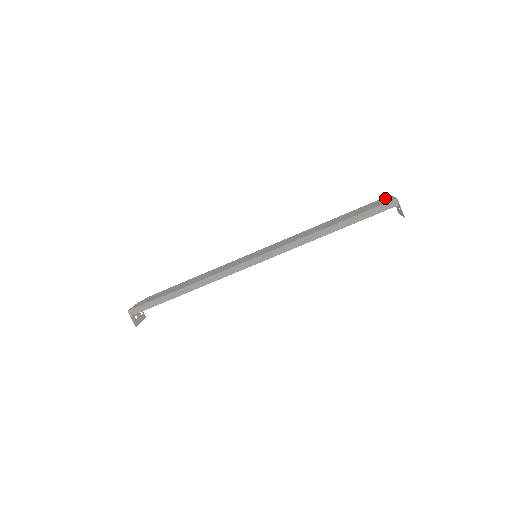
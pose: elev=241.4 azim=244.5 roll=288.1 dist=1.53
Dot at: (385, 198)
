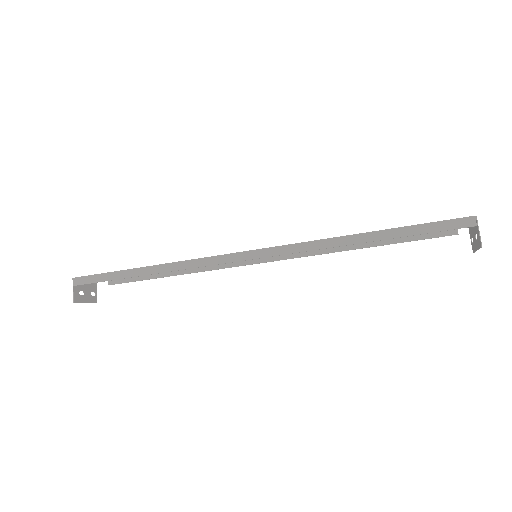
Dot at: occluded
